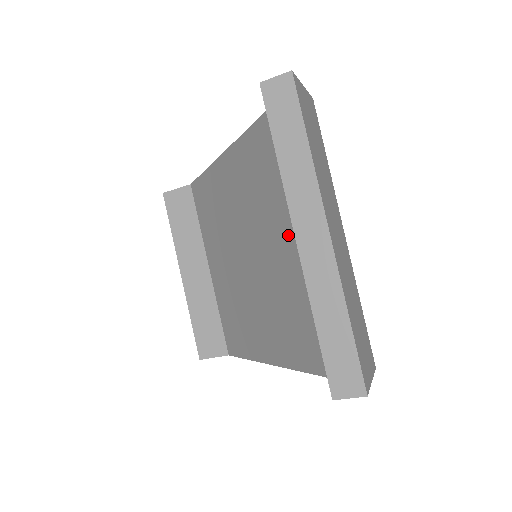
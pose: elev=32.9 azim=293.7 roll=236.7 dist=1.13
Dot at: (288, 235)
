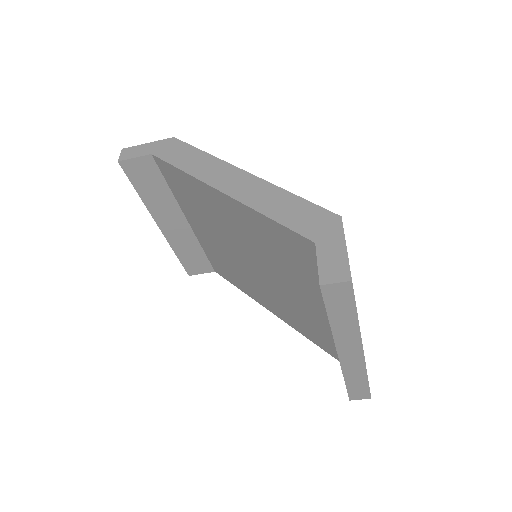
Dot at: (308, 297)
